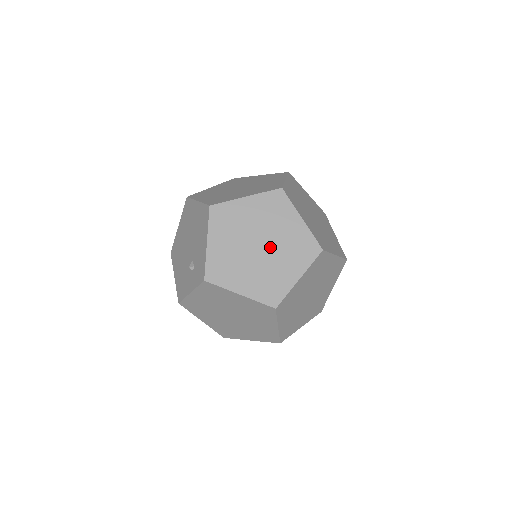
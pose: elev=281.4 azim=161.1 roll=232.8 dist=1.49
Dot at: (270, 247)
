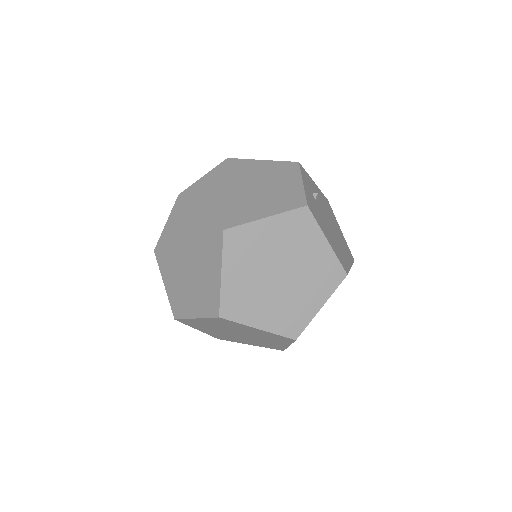
Dot at: (247, 335)
